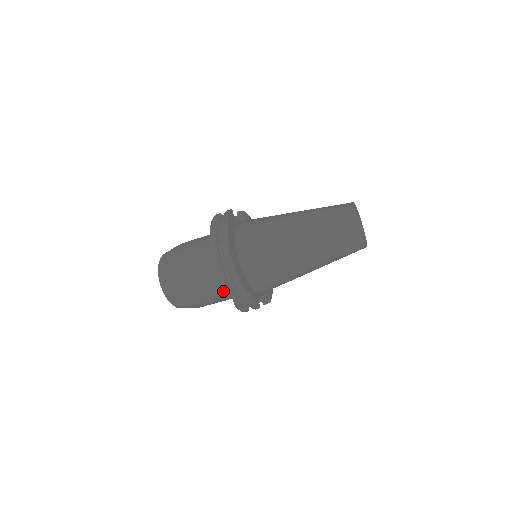
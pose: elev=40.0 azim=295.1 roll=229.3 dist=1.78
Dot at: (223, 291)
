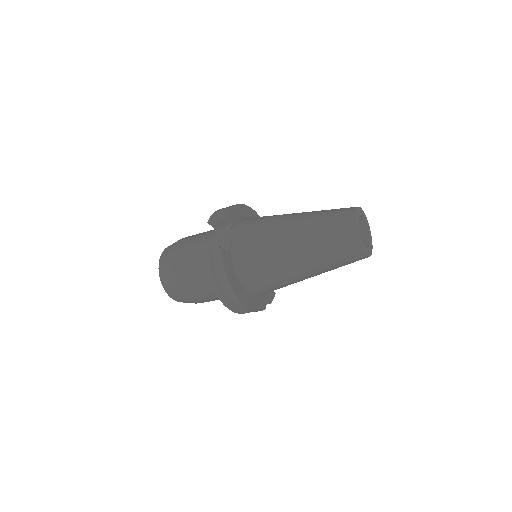
Dot at: occluded
